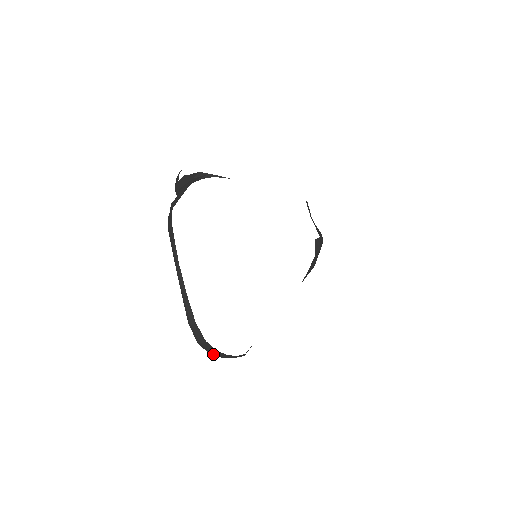
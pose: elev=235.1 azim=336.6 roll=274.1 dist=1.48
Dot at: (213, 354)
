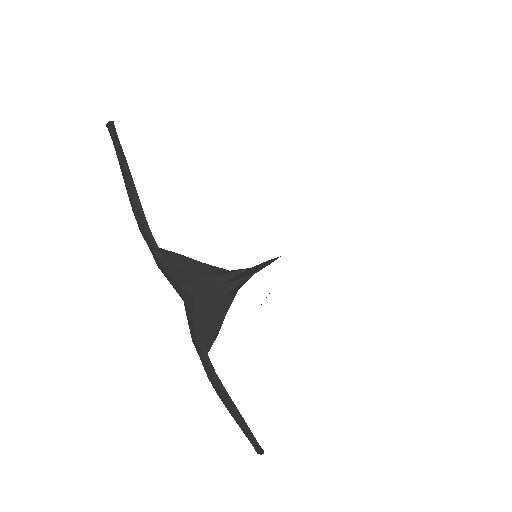
Dot at: occluded
